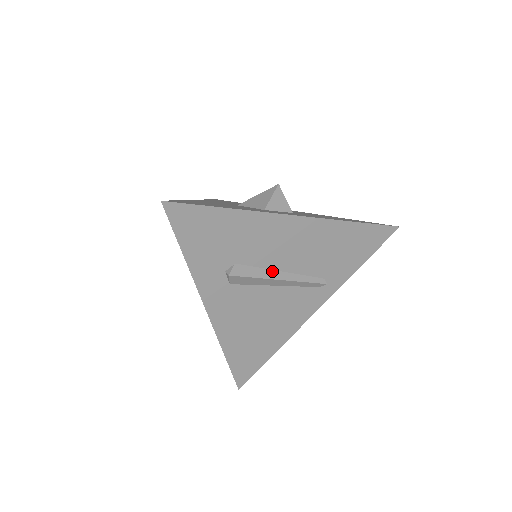
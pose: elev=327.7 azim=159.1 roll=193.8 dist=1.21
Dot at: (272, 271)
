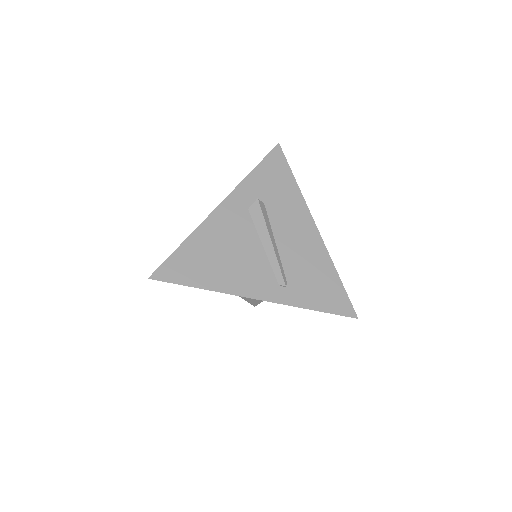
Dot at: (272, 234)
